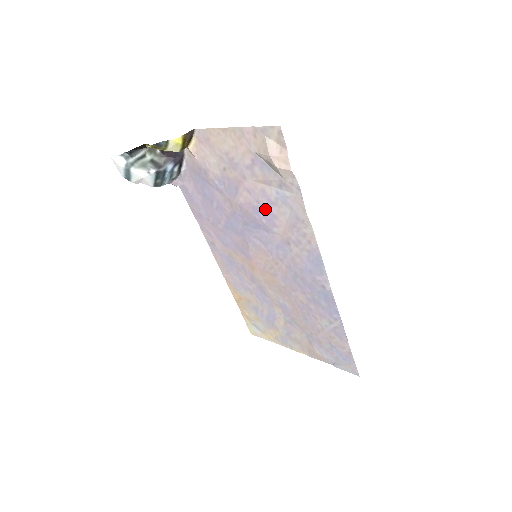
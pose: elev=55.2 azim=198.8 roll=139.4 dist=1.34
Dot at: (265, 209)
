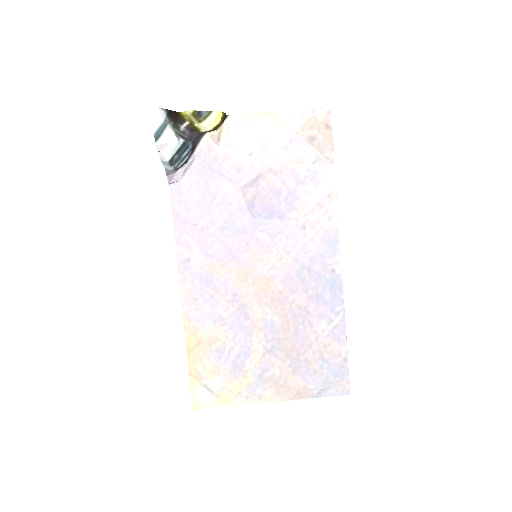
Dot at: (289, 190)
